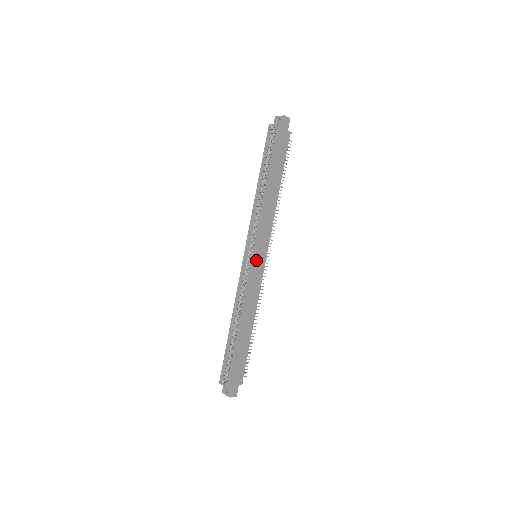
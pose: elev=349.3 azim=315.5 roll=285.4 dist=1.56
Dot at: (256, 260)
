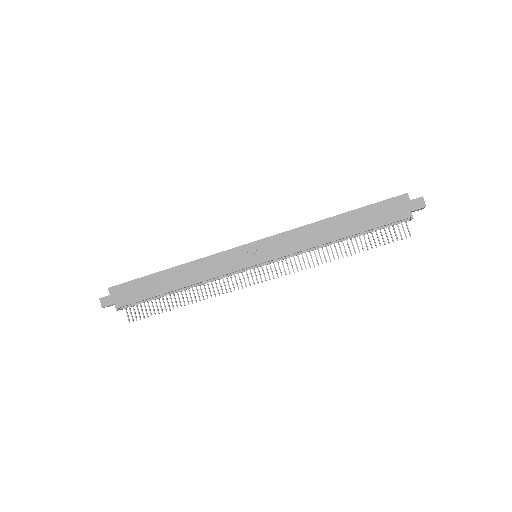
Dot at: (248, 250)
